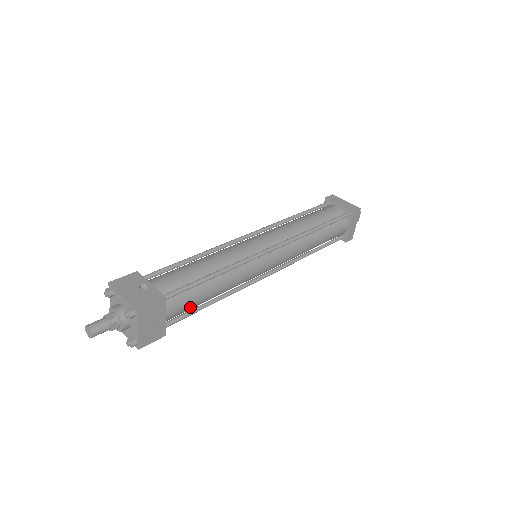
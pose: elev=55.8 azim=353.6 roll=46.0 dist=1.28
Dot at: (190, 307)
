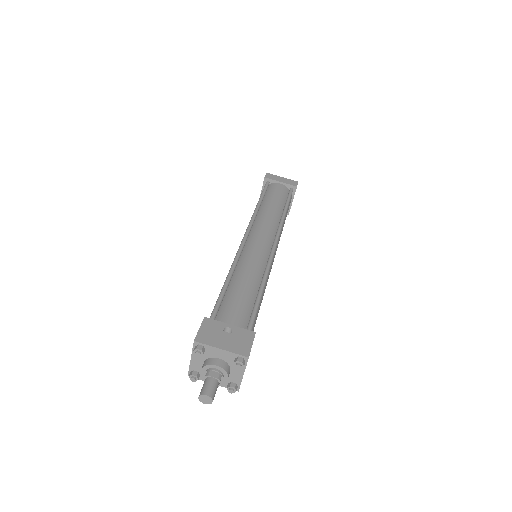
Dot at: occluded
